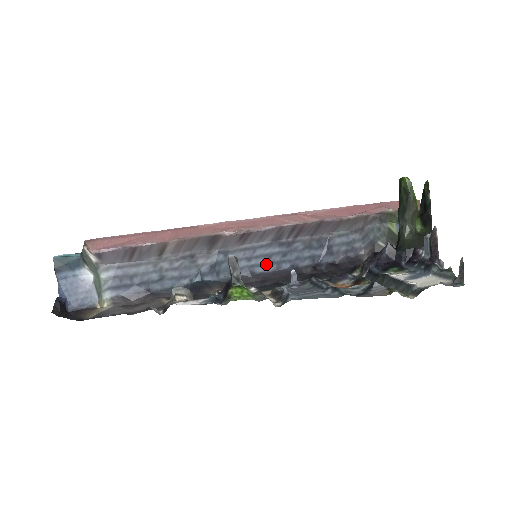
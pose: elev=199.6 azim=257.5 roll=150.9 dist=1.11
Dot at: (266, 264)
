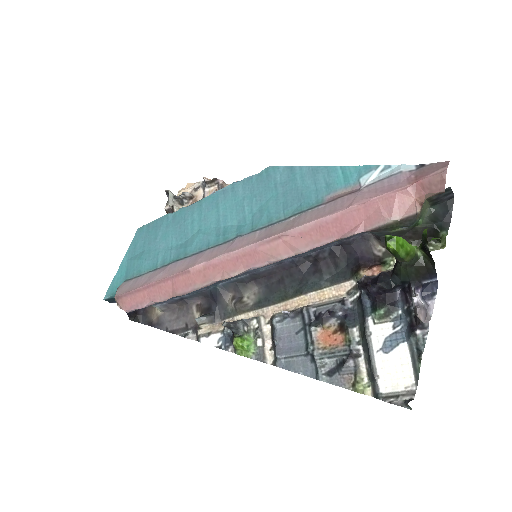
Dot at: (267, 265)
